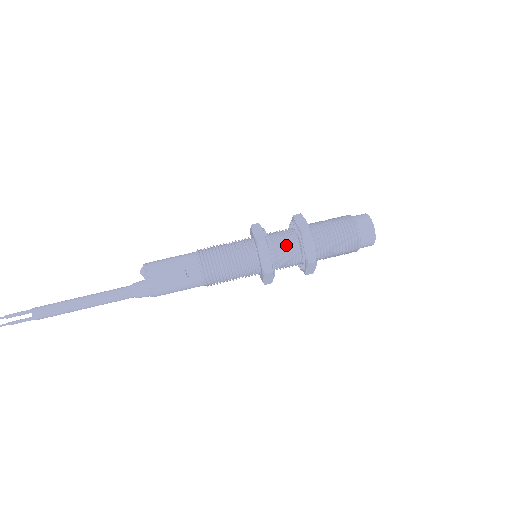
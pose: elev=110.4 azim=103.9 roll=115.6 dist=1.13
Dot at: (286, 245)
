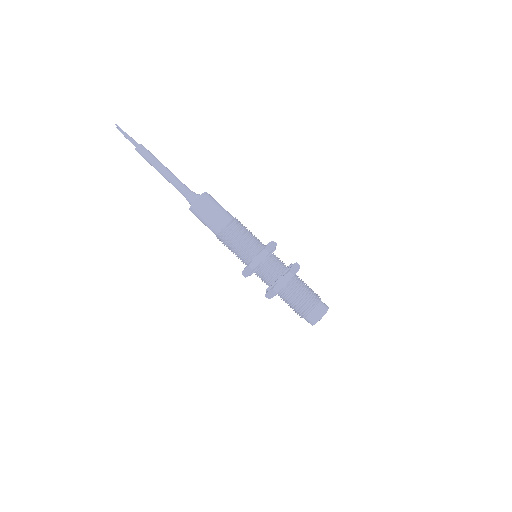
Dot at: (265, 278)
